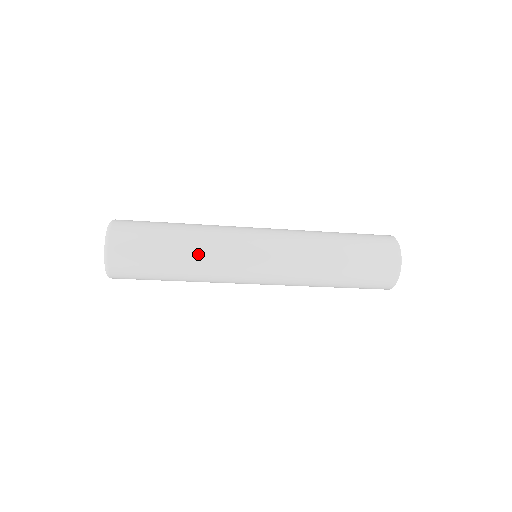
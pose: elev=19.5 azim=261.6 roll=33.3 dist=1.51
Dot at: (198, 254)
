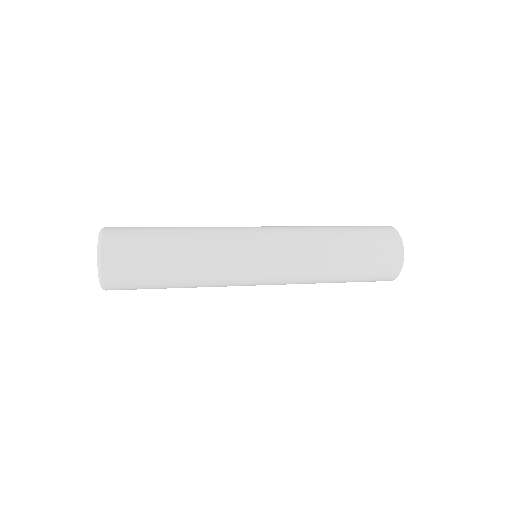
Dot at: (196, 287)
